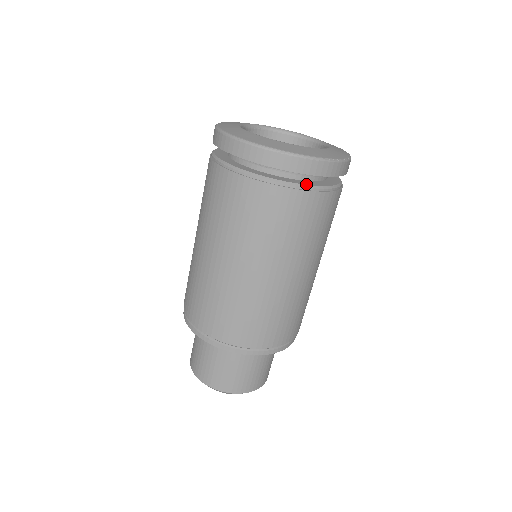
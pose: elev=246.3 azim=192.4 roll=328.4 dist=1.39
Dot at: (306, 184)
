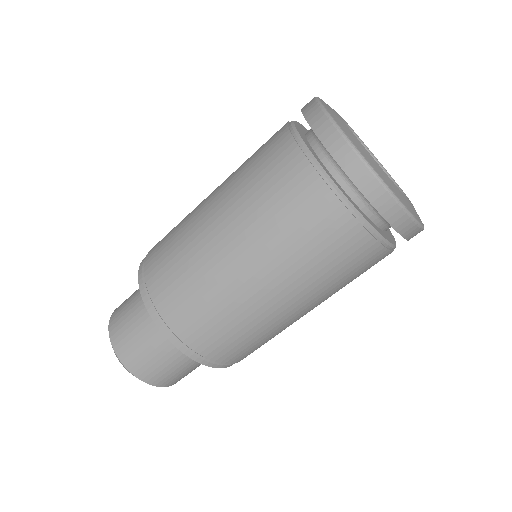
Dot at: (394, 243)
